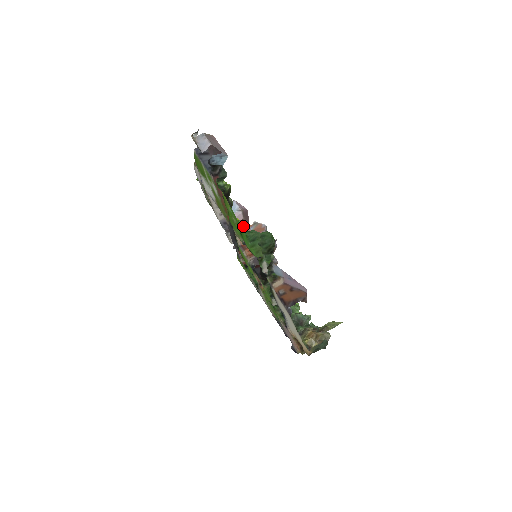
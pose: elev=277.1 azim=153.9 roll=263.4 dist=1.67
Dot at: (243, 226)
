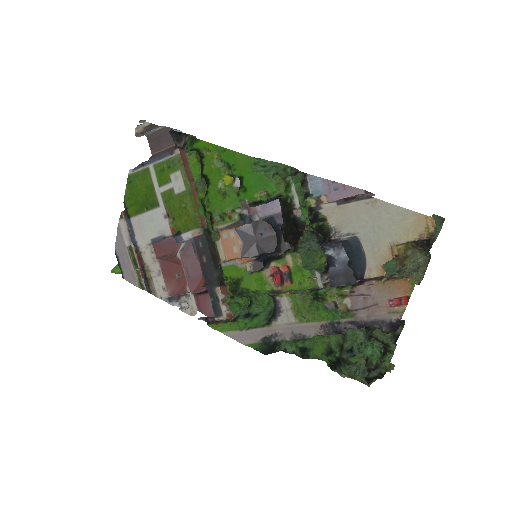
Dot at: (240, 177)
